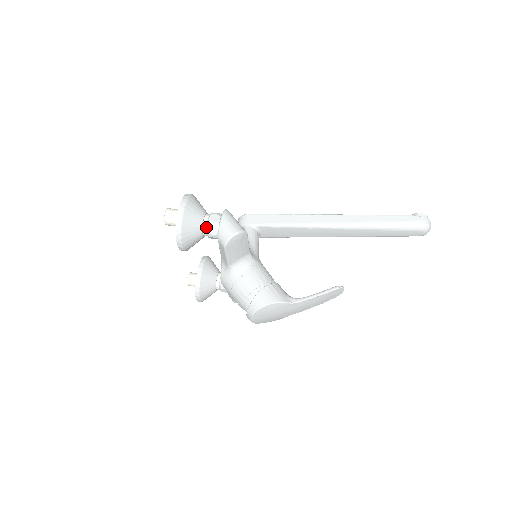
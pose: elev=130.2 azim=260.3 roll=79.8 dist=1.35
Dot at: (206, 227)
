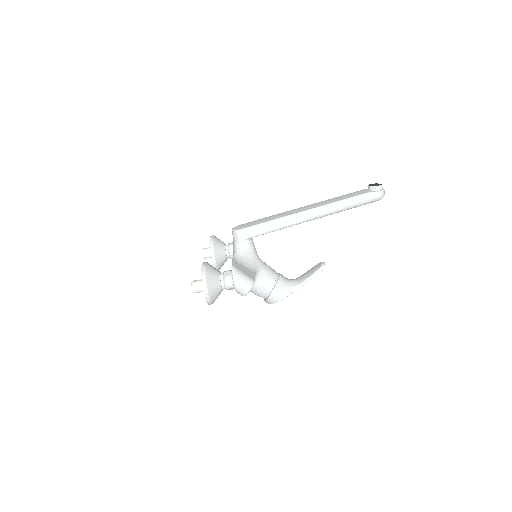
Dot at: occluded
